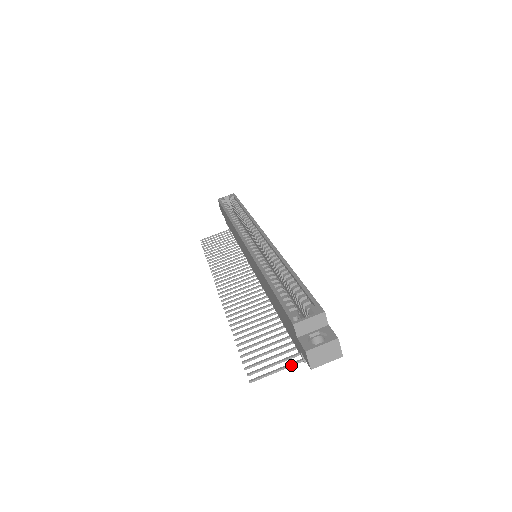
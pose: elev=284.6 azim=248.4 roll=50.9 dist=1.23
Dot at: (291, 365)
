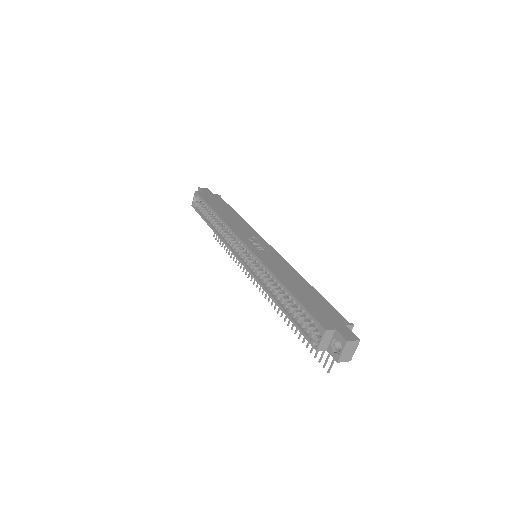
Dot at: occluded
